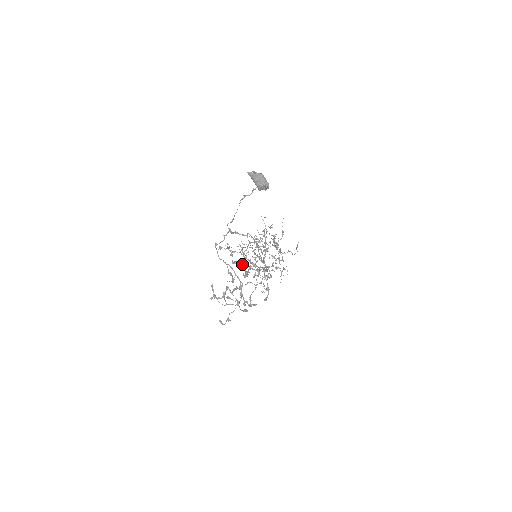
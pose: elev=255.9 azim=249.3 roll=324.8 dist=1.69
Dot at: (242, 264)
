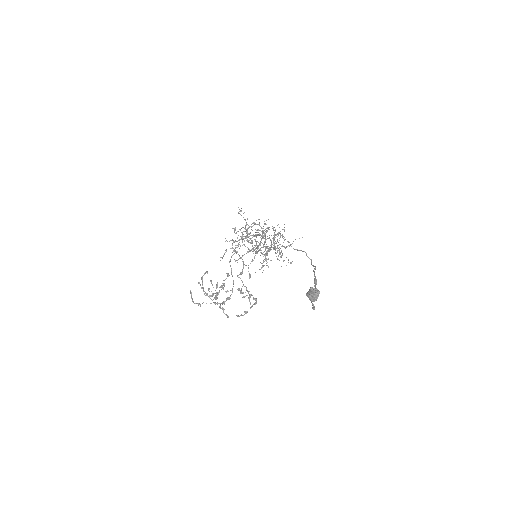
Dot at: occluded
